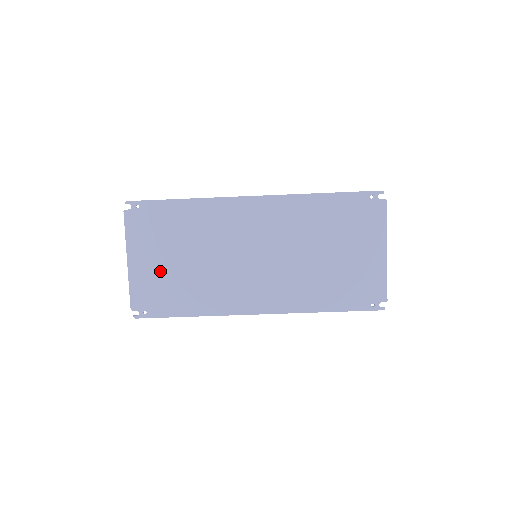
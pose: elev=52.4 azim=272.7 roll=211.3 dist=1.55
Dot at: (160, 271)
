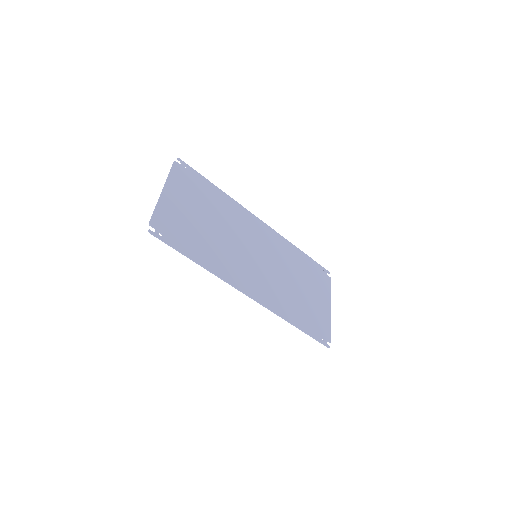
Dot at: (186, 215)
